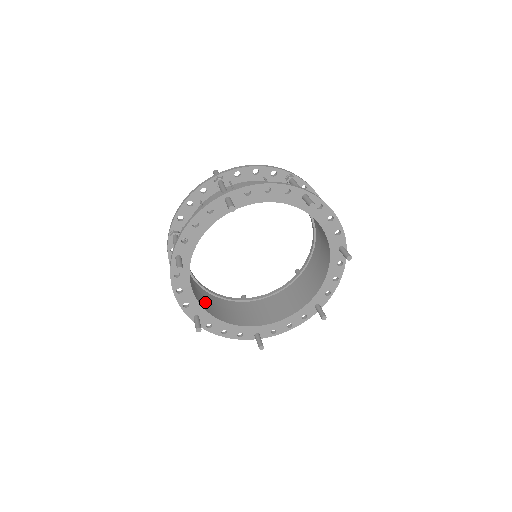
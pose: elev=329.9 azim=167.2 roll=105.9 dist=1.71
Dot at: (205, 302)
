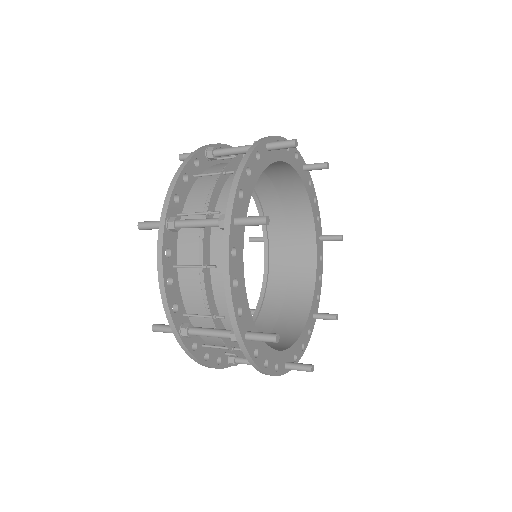
Dot at: (221, 232)
